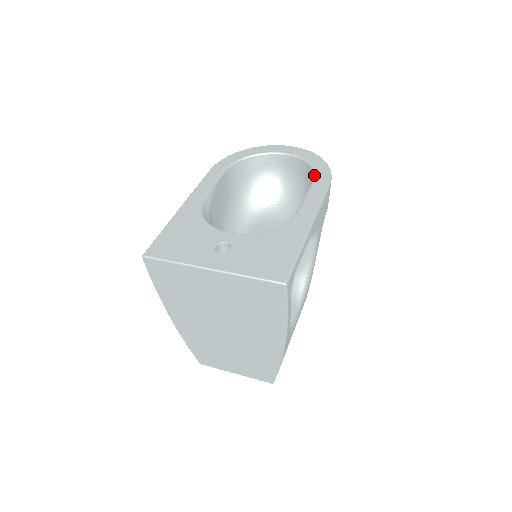
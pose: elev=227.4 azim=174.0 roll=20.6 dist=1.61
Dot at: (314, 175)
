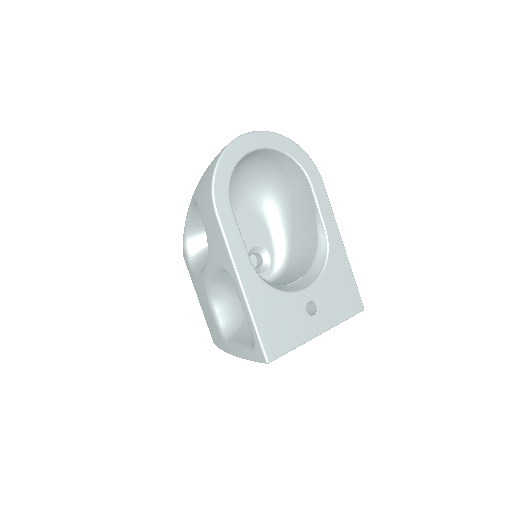
Dot at: (307, 175)
